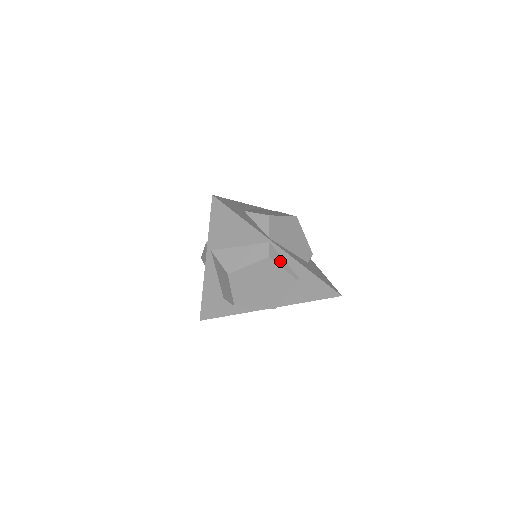
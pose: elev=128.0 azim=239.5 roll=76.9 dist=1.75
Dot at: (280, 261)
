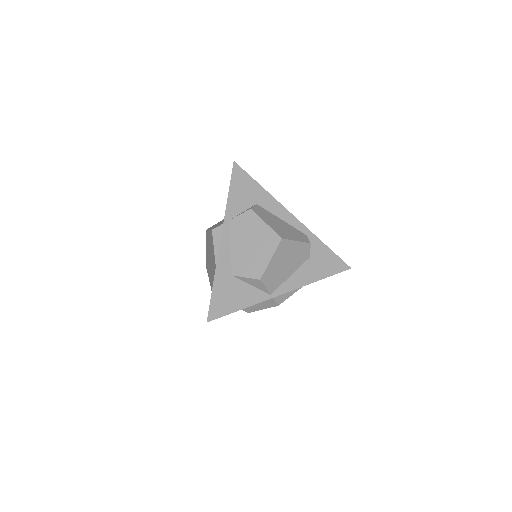
Dot at: (288, 294)
